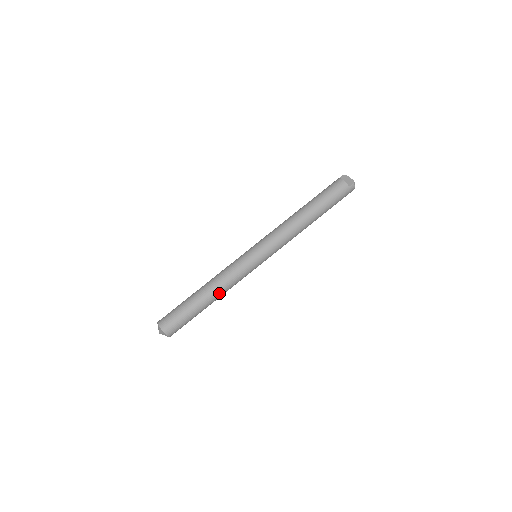
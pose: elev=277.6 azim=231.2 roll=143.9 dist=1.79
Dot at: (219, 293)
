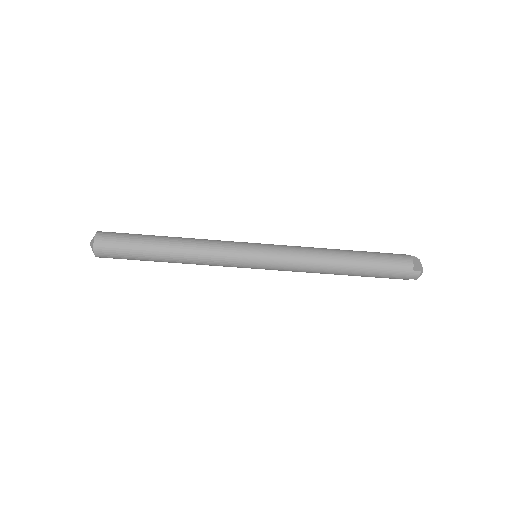
Dot at: (185, 257)
